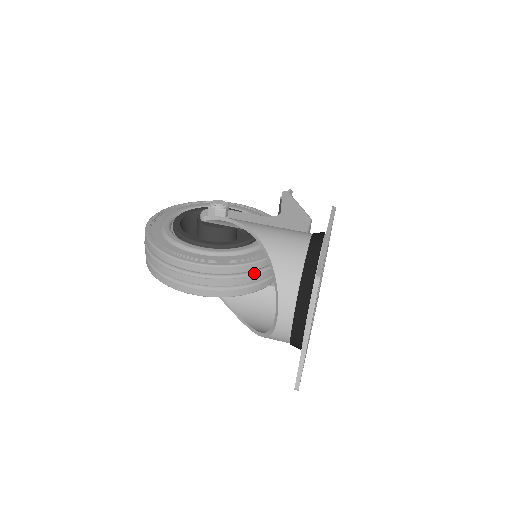
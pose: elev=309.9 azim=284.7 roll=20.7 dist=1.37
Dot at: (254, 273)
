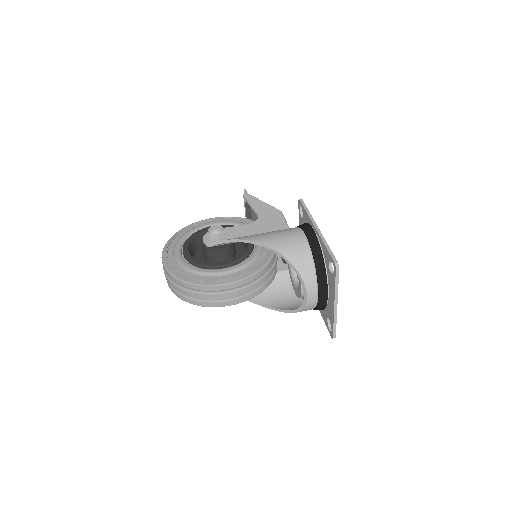
Dot at: (268, 271)
